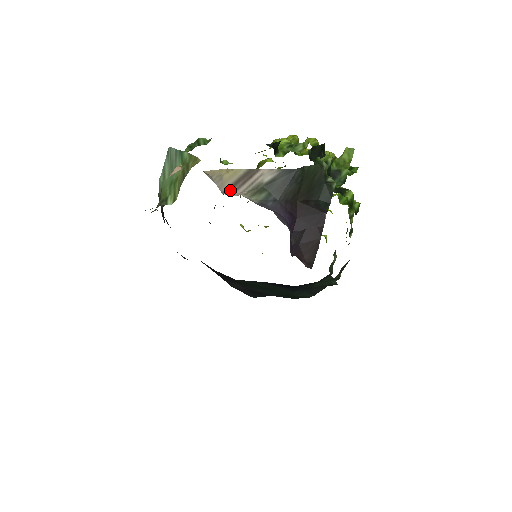
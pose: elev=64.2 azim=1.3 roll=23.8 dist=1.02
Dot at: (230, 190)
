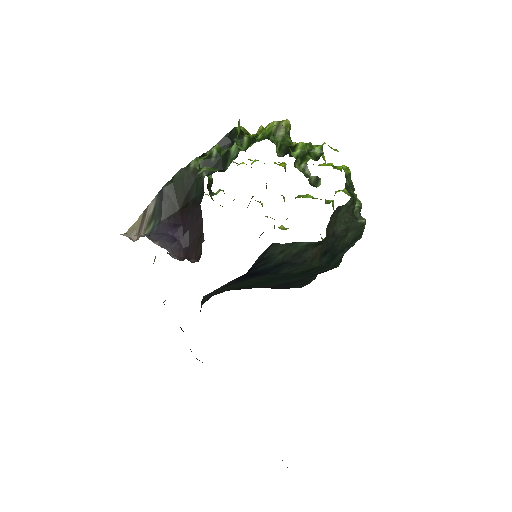
Dot at: (138, 235)
